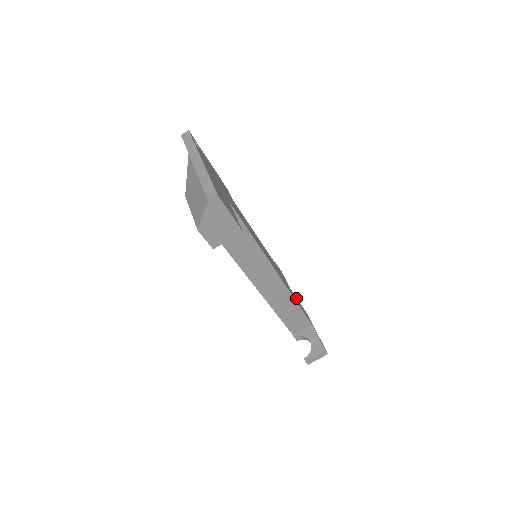
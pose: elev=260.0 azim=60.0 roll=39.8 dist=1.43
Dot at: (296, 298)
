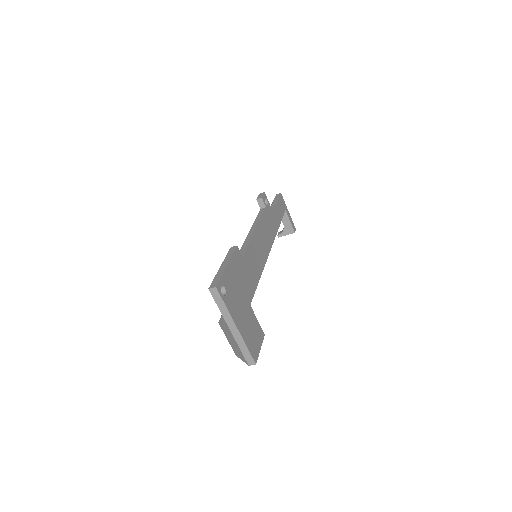
Dot at: (276, 209)
